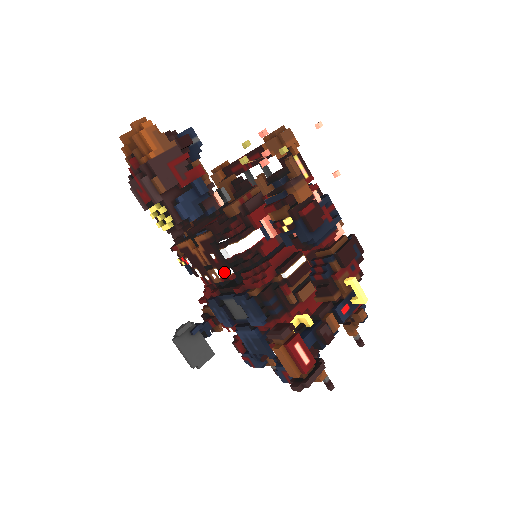
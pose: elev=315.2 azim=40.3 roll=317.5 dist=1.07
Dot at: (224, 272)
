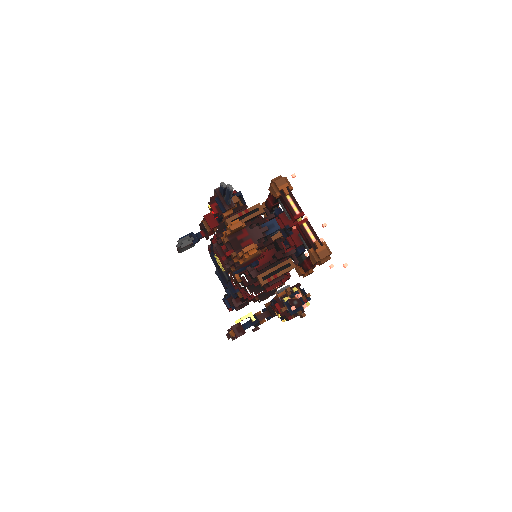
Dot at: (233, 281)
